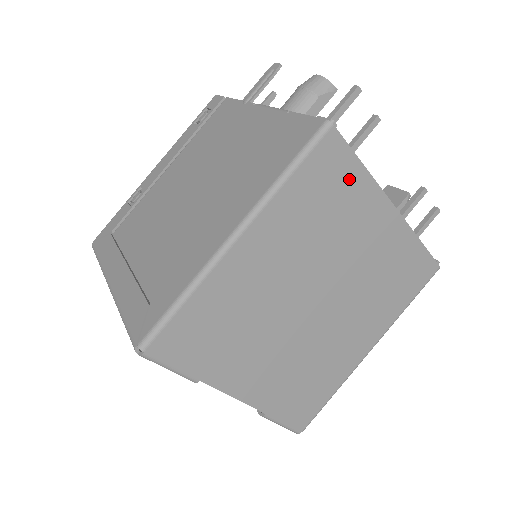
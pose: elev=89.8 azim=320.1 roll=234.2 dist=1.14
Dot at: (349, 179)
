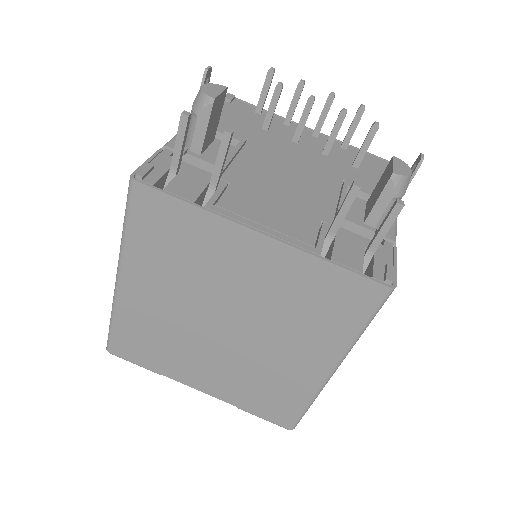
Dot at: (184, 219)
